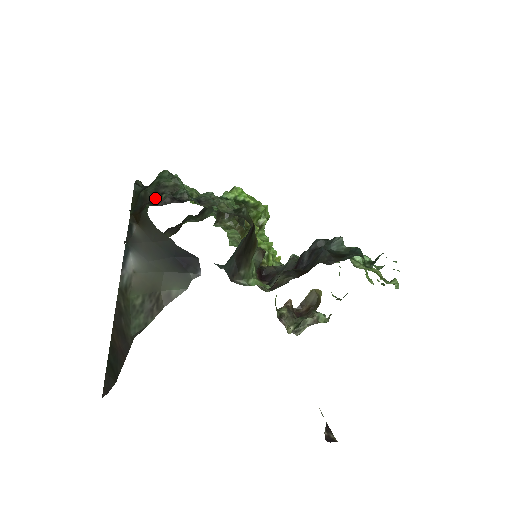
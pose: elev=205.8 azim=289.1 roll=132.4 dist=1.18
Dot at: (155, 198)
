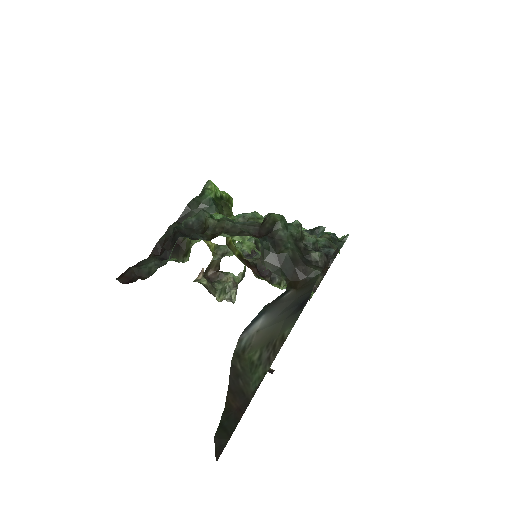
Dot at: (304, 257)
